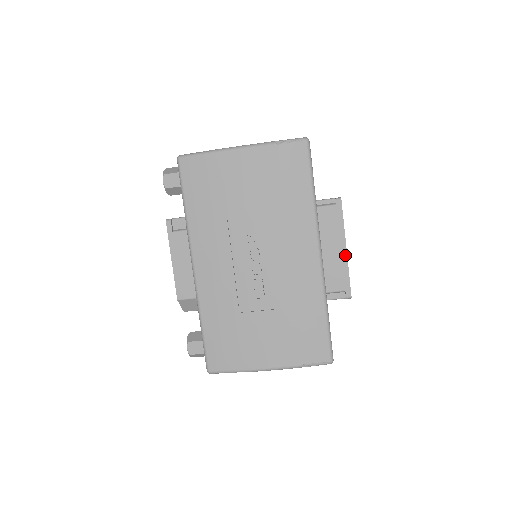
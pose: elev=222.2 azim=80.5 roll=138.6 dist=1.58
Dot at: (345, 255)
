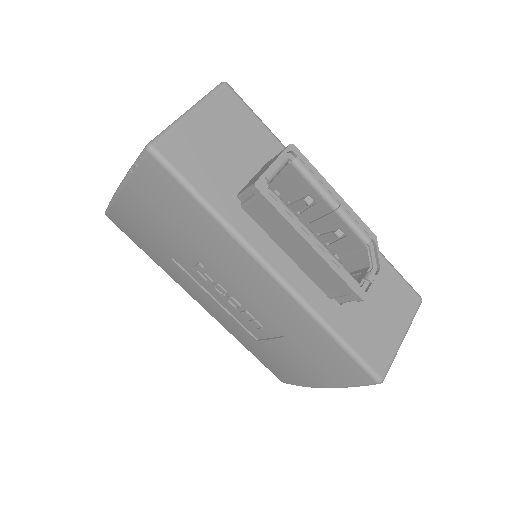
Dot at: (315, 254)
